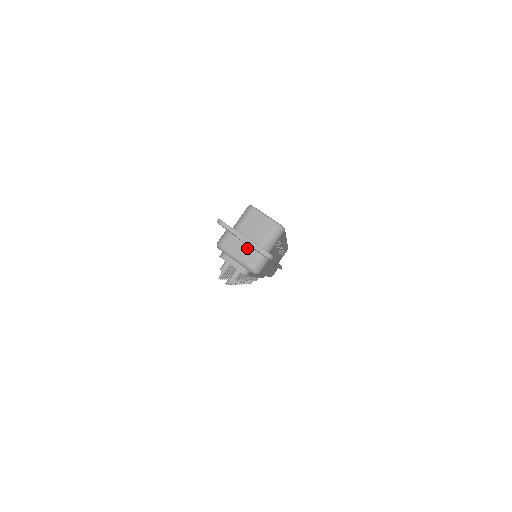
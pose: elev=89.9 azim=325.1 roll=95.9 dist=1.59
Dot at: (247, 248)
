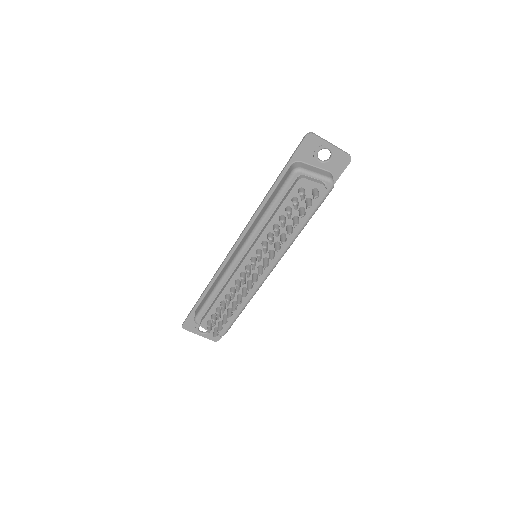
Dot at: (319, 169)
